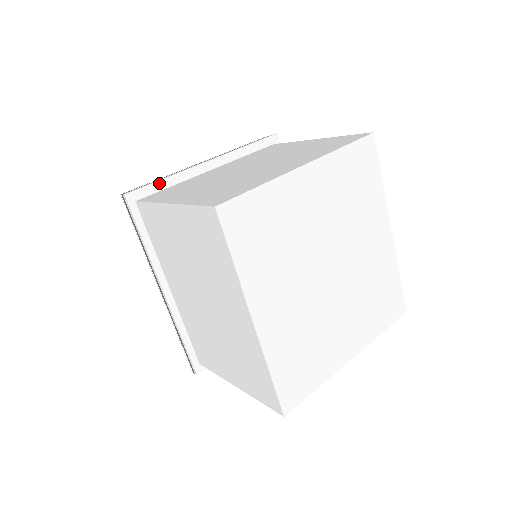
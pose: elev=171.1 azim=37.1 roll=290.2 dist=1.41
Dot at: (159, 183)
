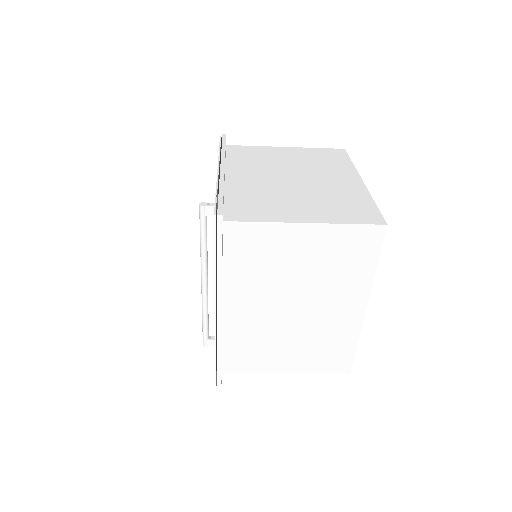
Dot at: (223, 197)
